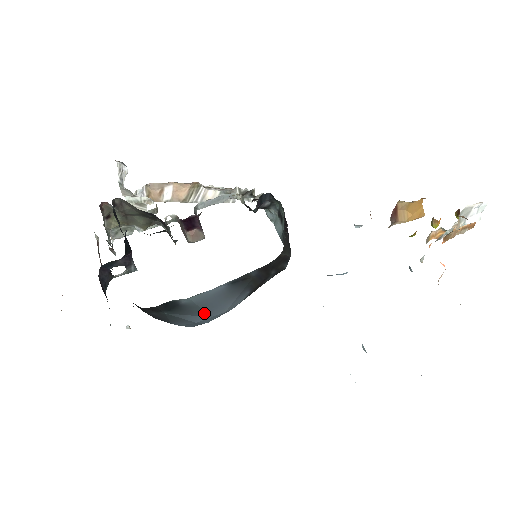
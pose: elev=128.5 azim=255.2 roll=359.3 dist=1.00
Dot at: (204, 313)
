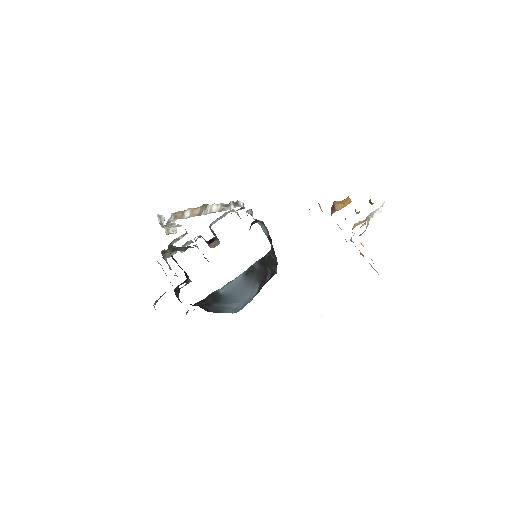
Dot at: (237, 300)
